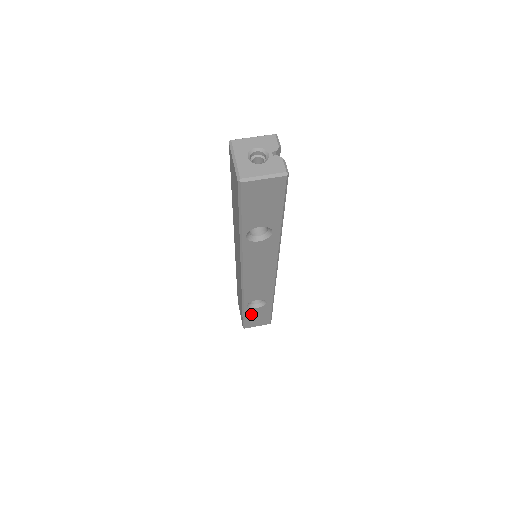
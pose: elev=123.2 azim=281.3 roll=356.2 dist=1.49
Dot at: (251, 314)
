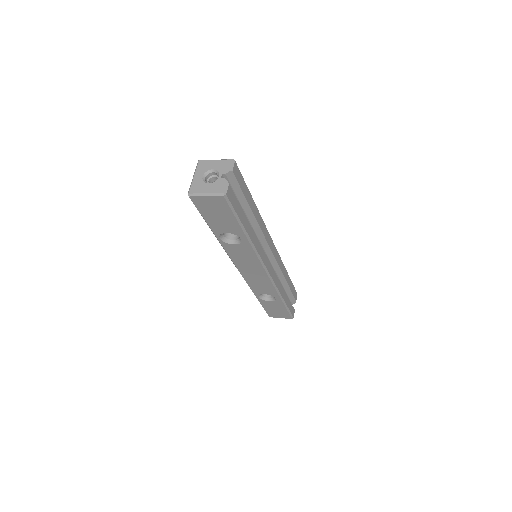
Dot at: (268, 305)
